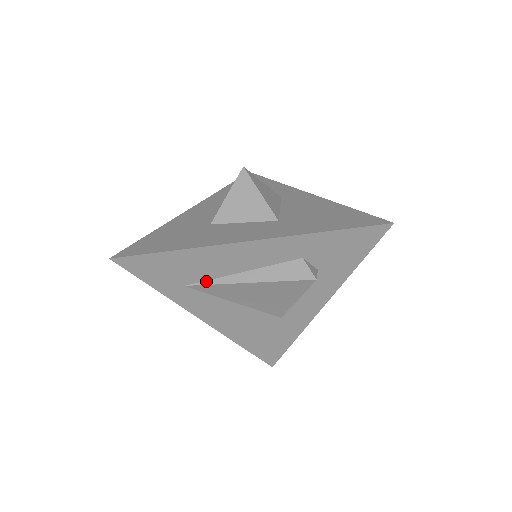
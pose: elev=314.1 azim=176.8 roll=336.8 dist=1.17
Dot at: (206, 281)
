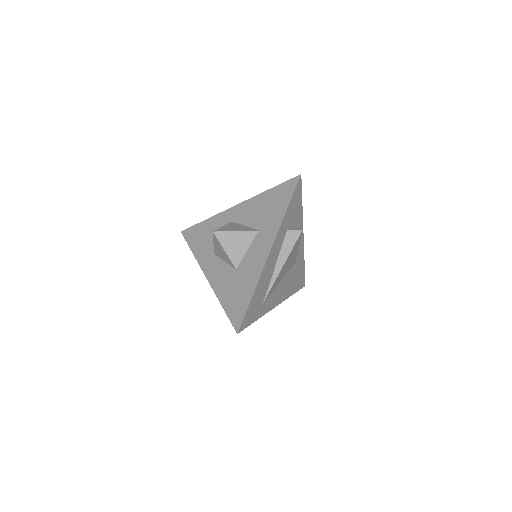
Dot at: (268, 289)
